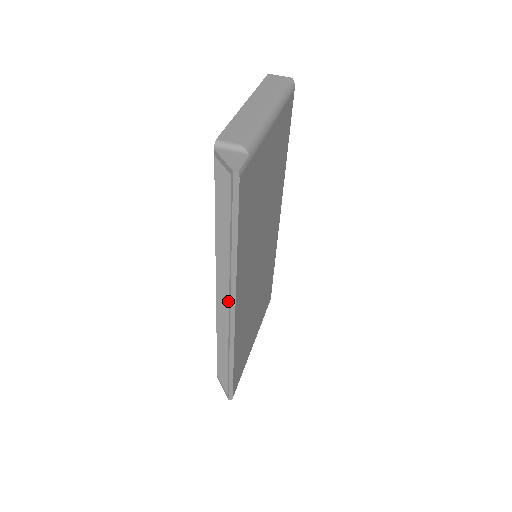
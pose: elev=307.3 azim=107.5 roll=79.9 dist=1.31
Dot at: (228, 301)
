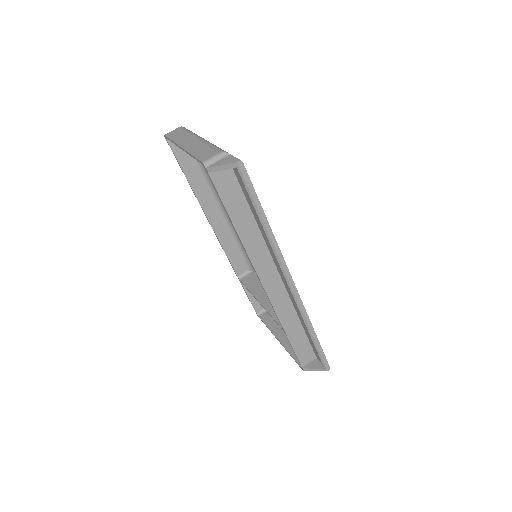
Dot at: (275, 288)
